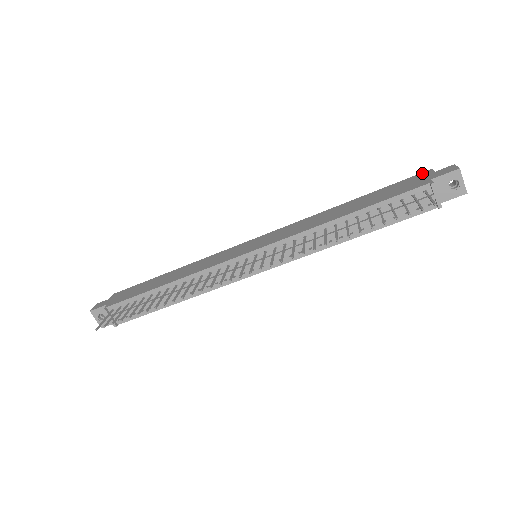
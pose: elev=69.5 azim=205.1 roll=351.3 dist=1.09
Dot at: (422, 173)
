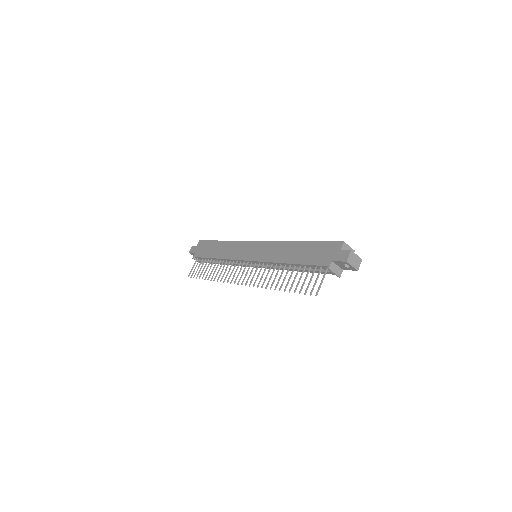
Dot at: (337, 243)
